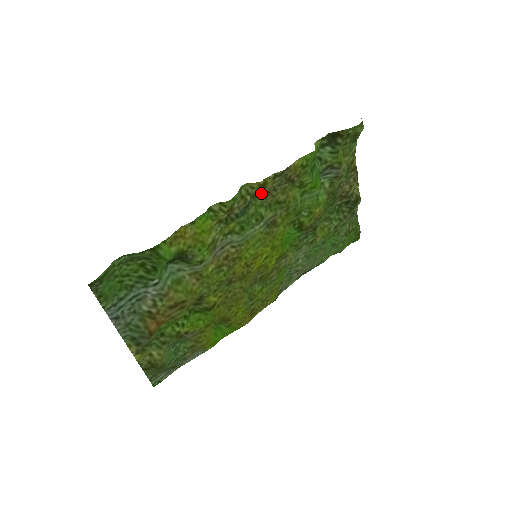
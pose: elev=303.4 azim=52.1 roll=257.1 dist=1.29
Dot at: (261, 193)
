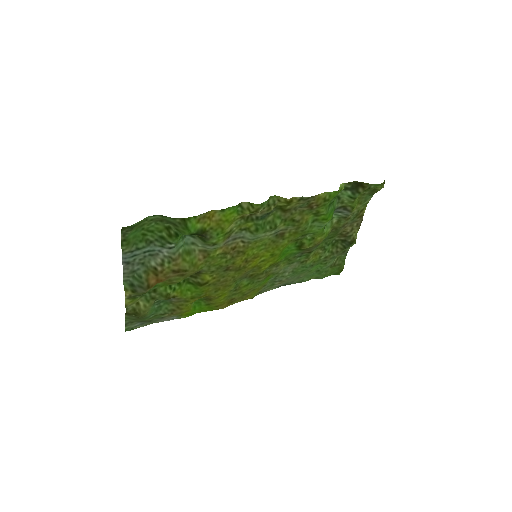
Dot at: (284, 207)
